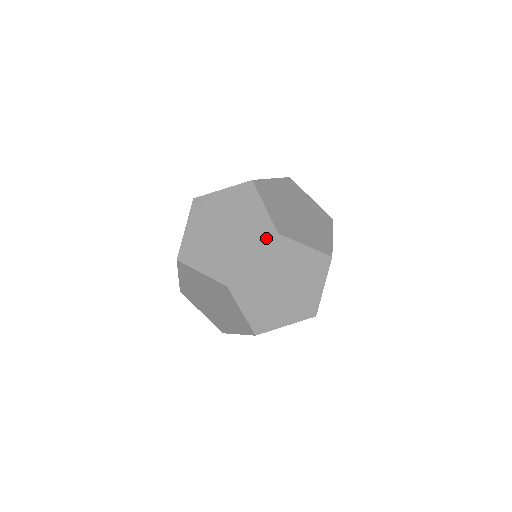
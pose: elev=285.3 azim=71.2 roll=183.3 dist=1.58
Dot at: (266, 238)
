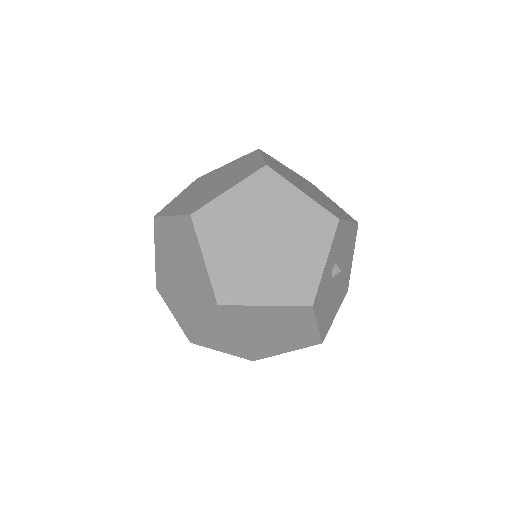
Dot at: (191, 231)
